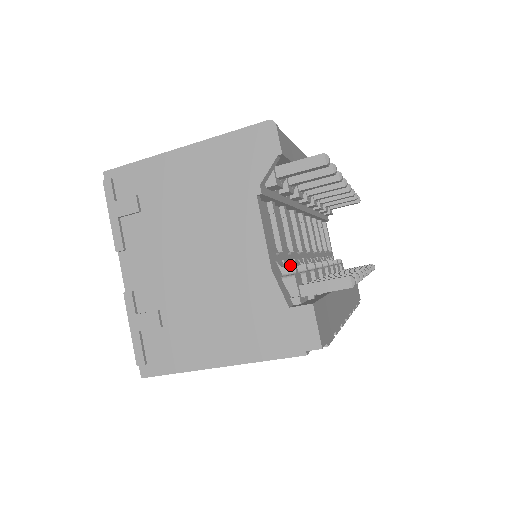
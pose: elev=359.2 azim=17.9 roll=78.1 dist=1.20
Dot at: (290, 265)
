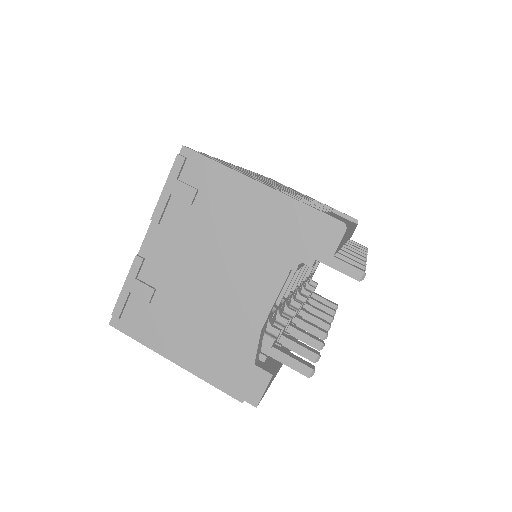
Dot at: (277, 312)
